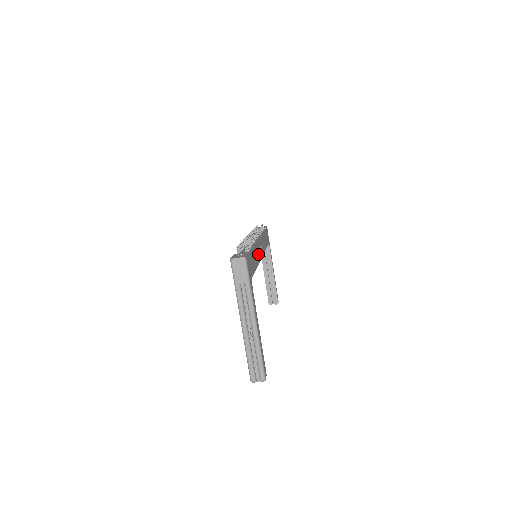
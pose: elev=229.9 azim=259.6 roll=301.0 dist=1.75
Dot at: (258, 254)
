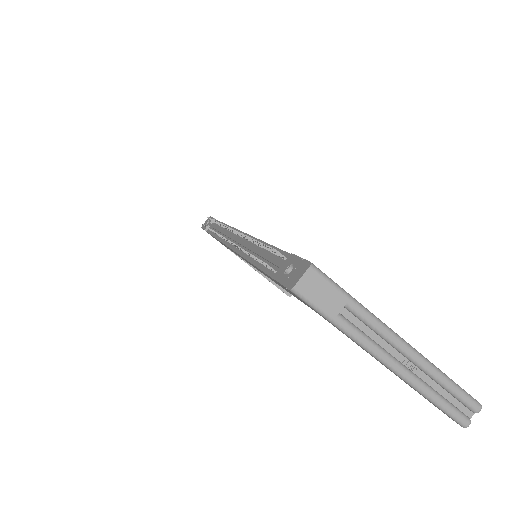
Dot at: occluded
